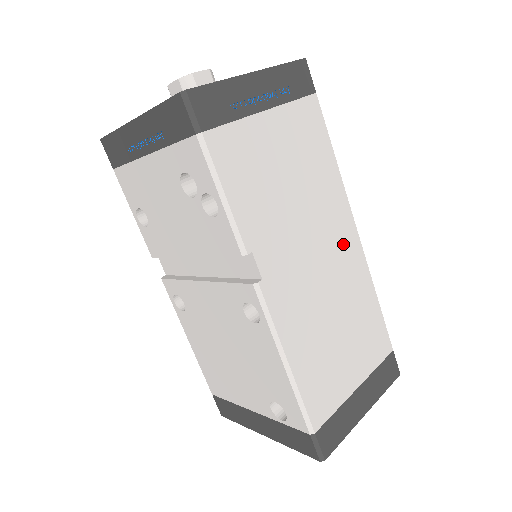
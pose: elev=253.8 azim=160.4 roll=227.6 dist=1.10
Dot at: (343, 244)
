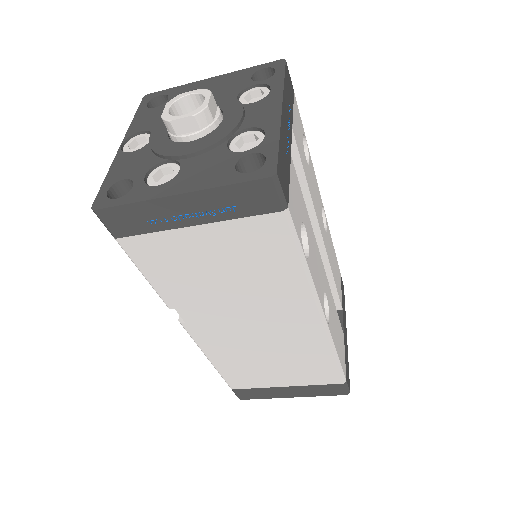
Dot at: (294, 321)
